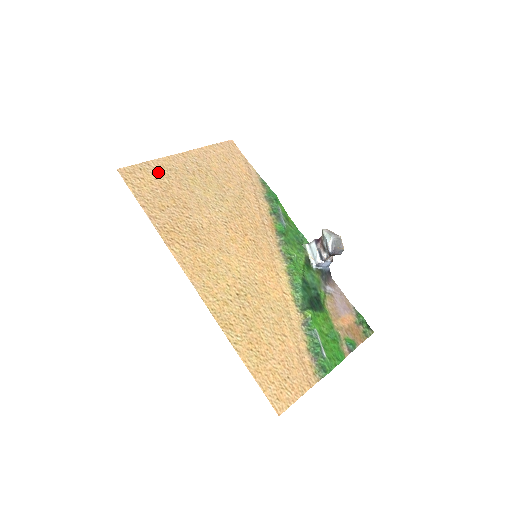
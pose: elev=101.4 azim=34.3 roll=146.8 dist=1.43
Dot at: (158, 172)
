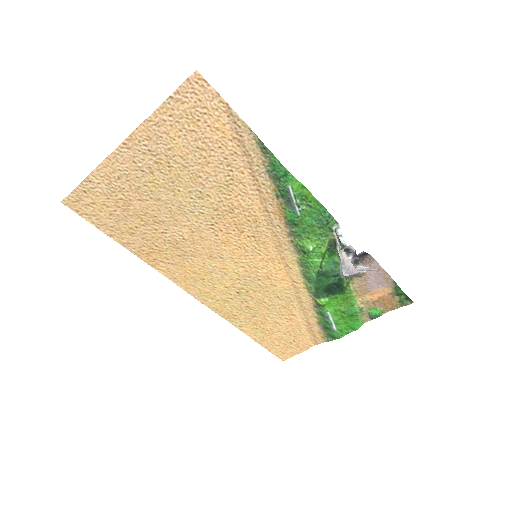
Dot at: (106, 188)
